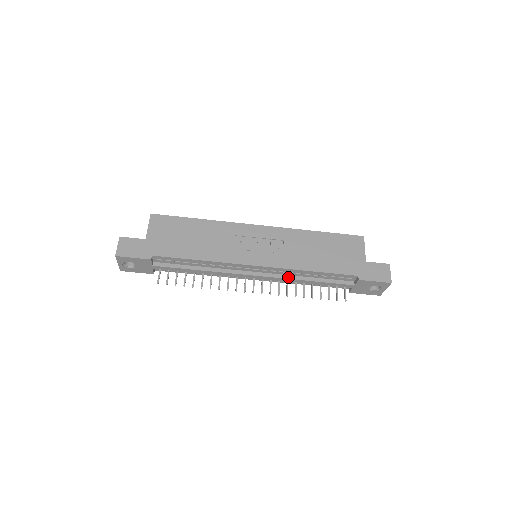
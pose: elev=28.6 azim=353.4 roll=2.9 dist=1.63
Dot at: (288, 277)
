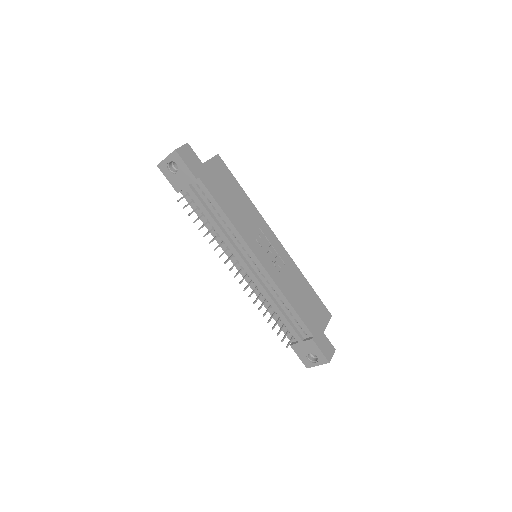
Dot at: (267, 291)
